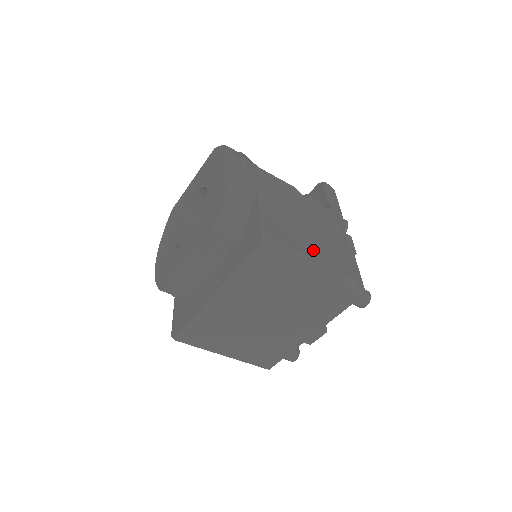
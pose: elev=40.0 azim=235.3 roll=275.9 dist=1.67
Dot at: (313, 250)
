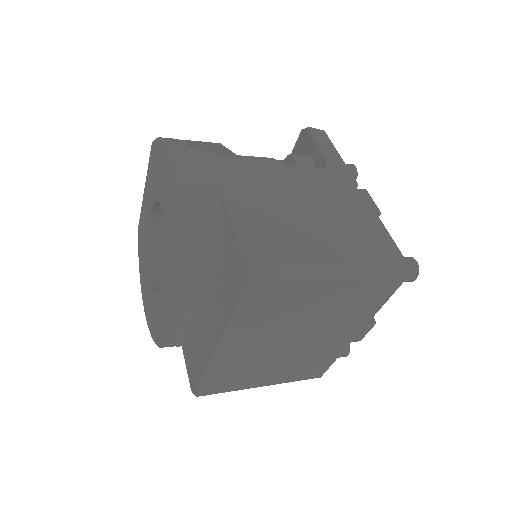
Dot at: (323, 246)
